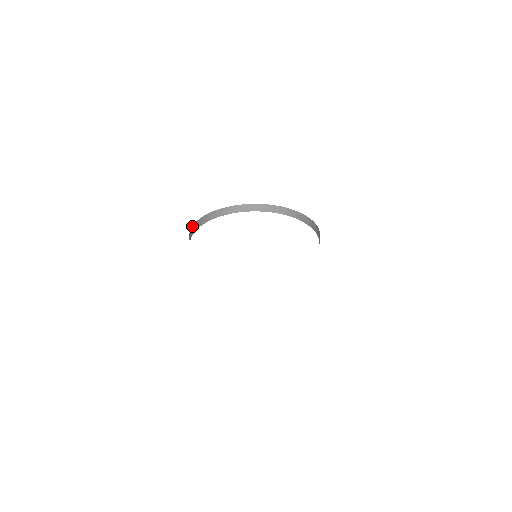
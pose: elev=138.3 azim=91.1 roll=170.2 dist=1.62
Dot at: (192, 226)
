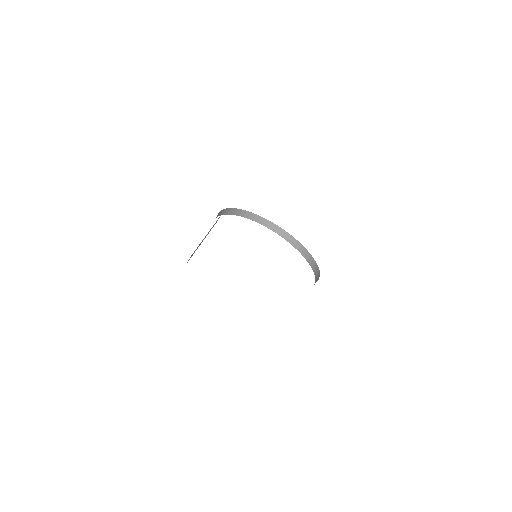
Dot at: (230, 208)
